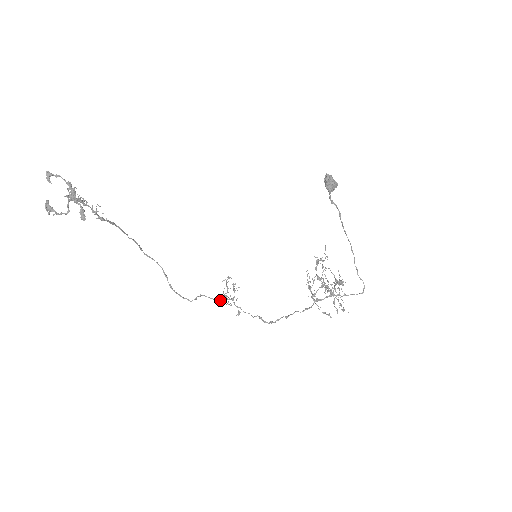
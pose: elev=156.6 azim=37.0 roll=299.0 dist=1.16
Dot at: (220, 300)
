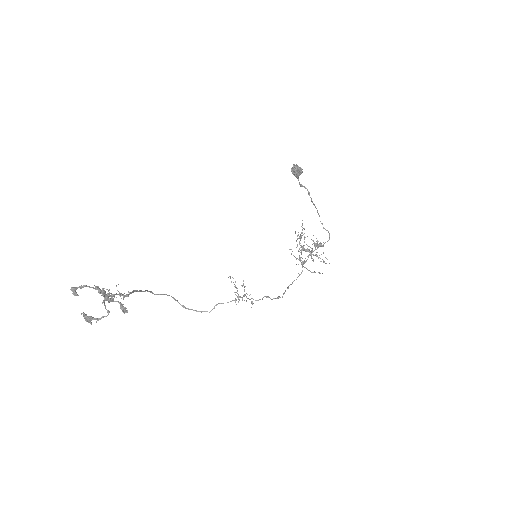
Dot at: (235, 301)
